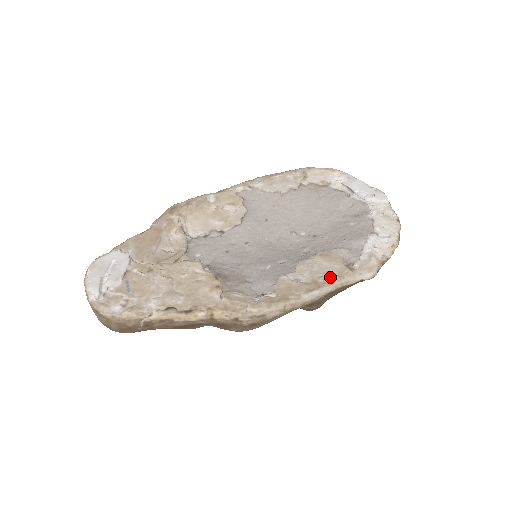
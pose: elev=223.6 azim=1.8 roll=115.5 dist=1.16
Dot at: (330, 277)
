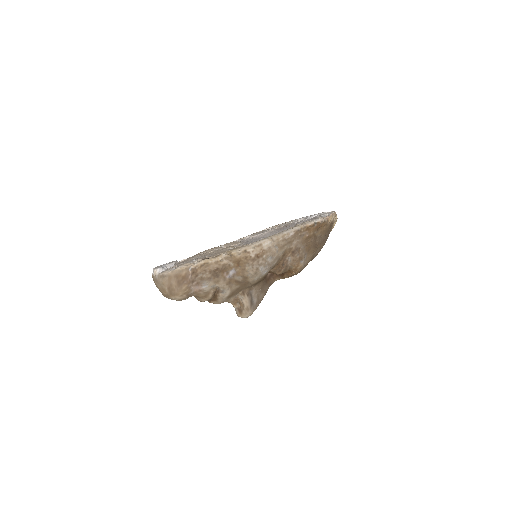
Dot at: (296, 225)
